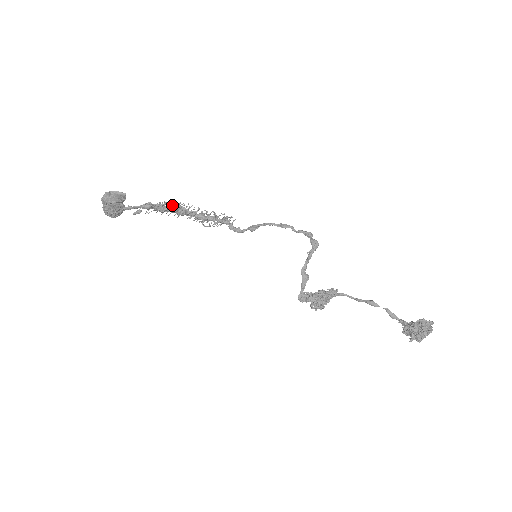
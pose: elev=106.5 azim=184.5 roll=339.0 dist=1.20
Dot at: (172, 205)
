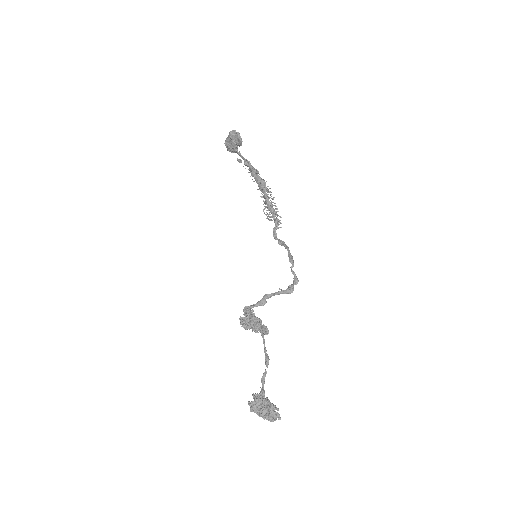
Dot at: (260, 178)
